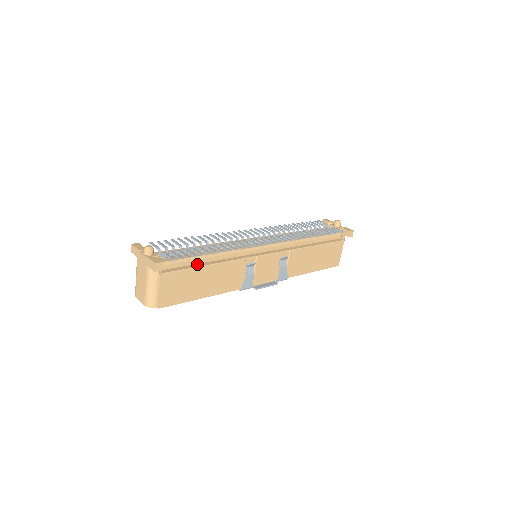
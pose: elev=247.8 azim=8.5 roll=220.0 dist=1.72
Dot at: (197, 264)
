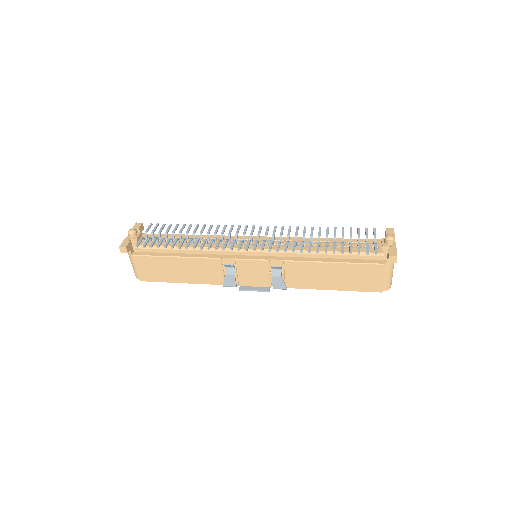
Dot at: (170, 253)
